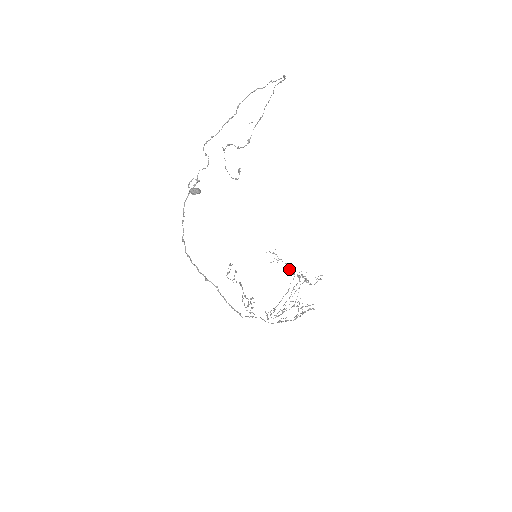
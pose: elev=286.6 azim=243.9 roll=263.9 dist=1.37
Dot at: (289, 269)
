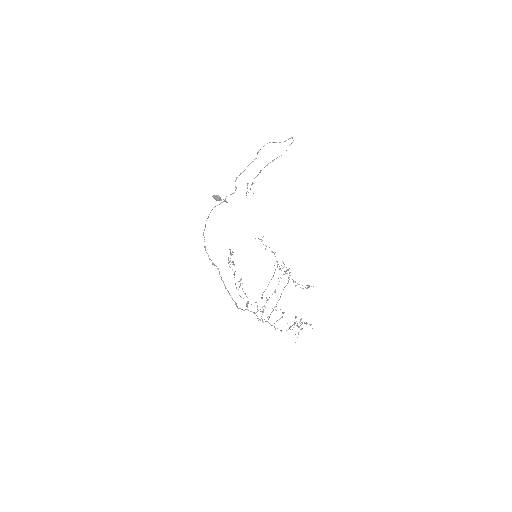
Dot at: occluded
